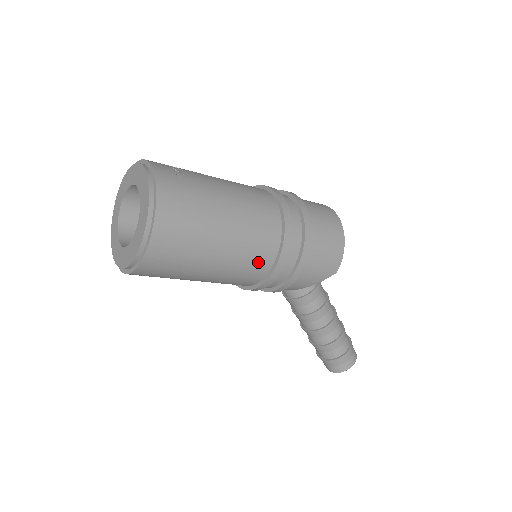
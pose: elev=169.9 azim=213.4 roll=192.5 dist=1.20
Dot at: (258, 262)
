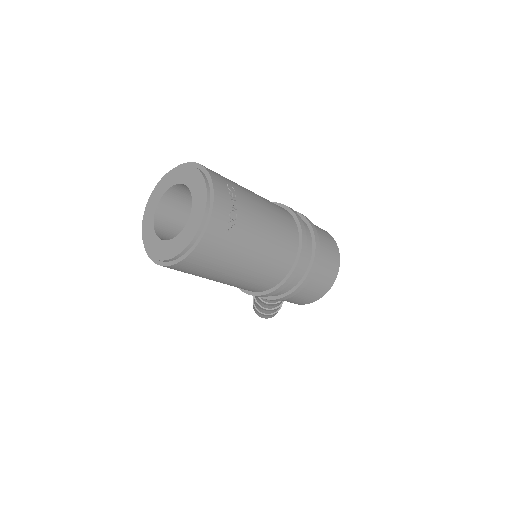
Dot at: (242, 288)
